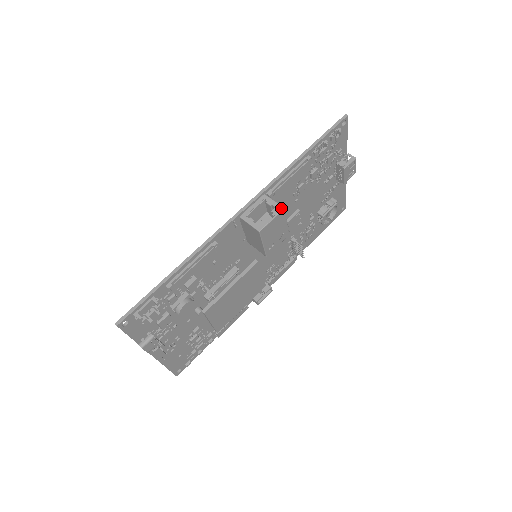
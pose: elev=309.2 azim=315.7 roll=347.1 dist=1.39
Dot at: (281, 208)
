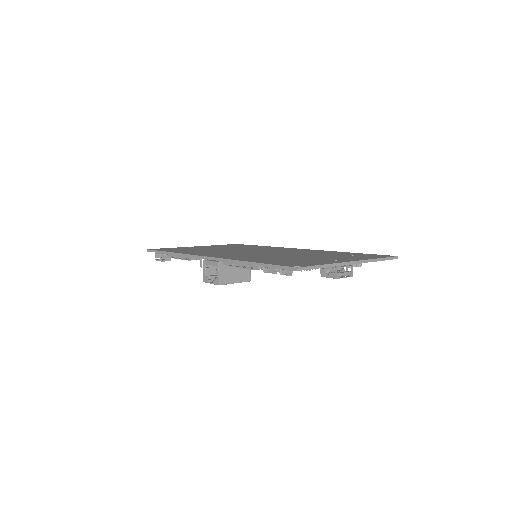
Dot at: (217, 283)
